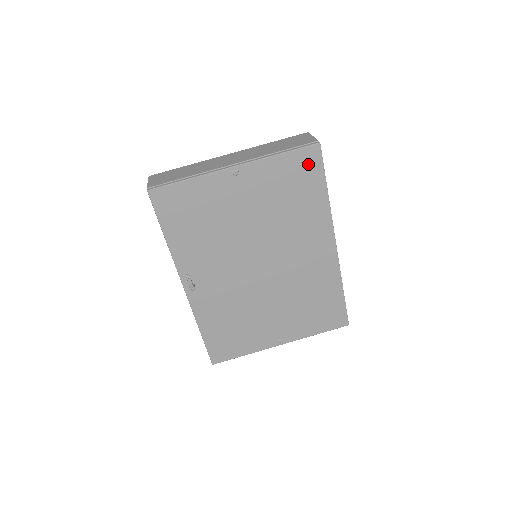
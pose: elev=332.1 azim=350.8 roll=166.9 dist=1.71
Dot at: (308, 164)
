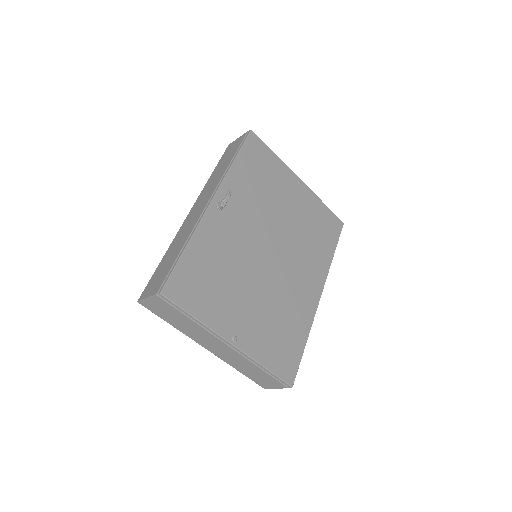
Dot at: (333, 226)
